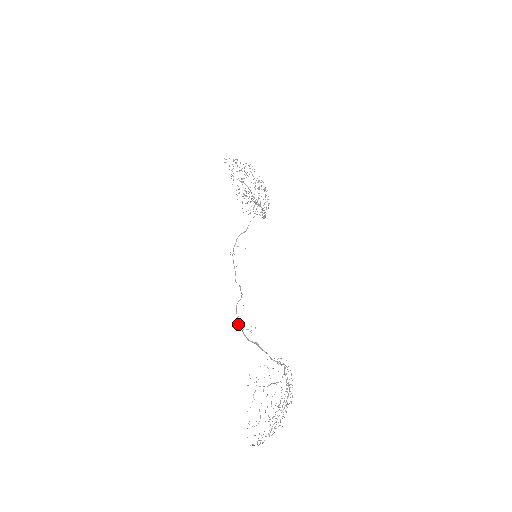
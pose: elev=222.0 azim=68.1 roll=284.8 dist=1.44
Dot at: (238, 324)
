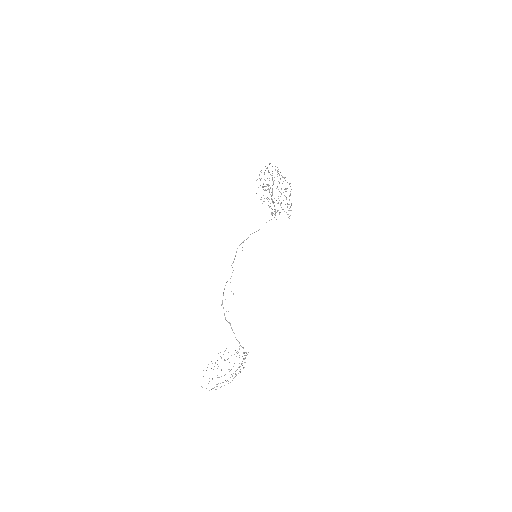
Dot at: (222, 303)
